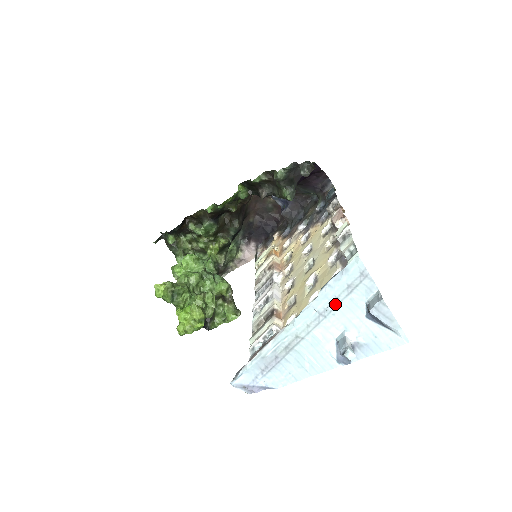
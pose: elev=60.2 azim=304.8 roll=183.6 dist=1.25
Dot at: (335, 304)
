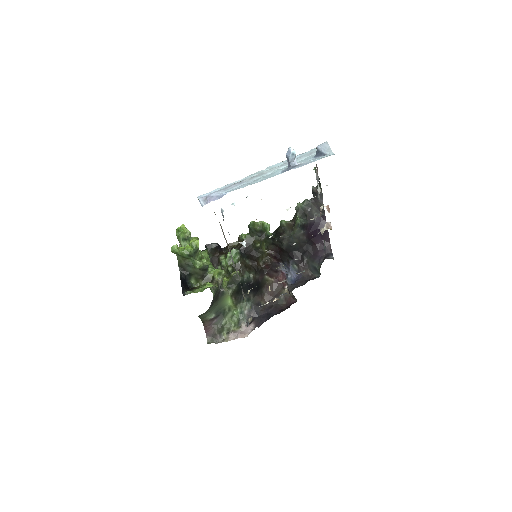
Dot at: (297, 159)
